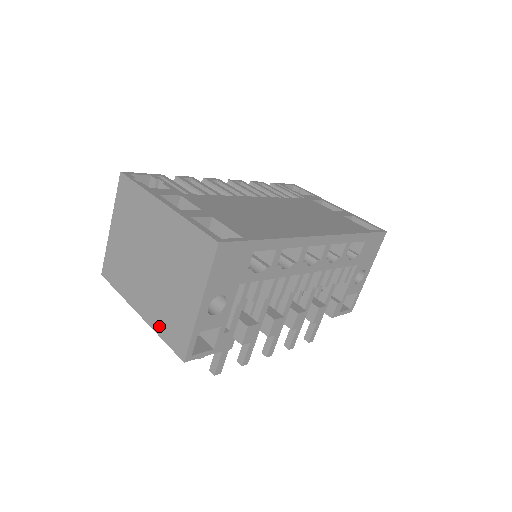
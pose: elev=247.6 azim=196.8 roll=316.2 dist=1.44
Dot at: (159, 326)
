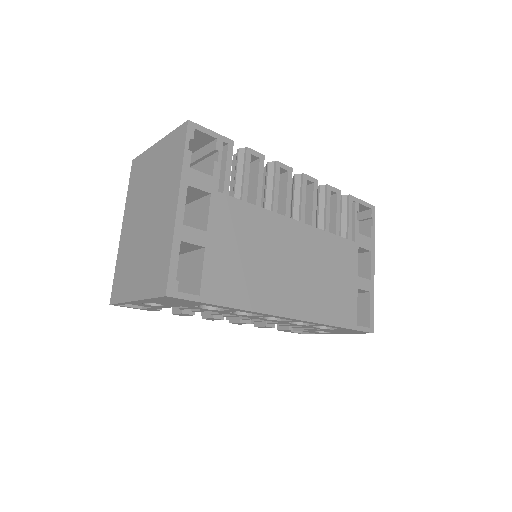
Dot at: (120, 261)
